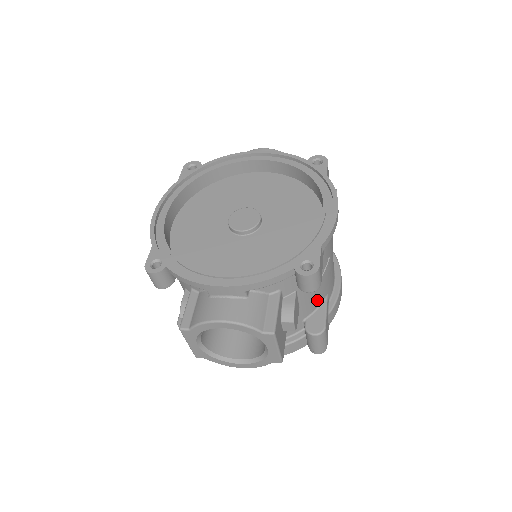
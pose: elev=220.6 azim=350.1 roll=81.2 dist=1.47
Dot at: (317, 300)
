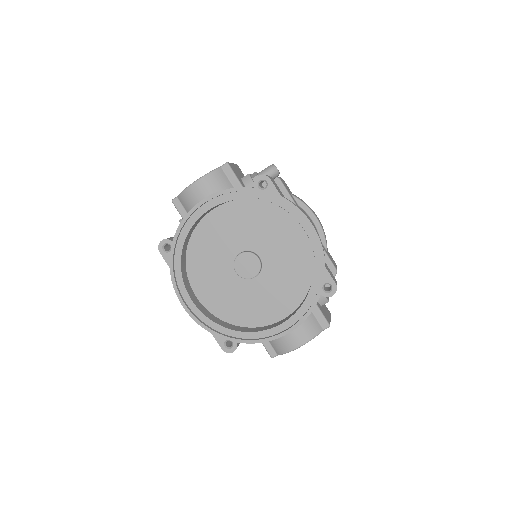
Dot at: occluded
